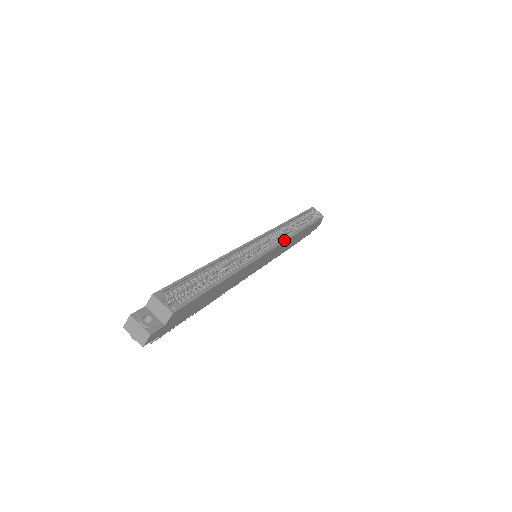
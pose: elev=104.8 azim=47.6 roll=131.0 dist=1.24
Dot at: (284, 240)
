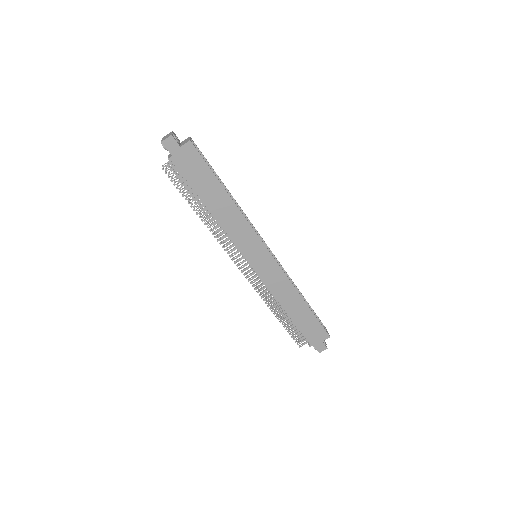
Dot at: (282, 269)
